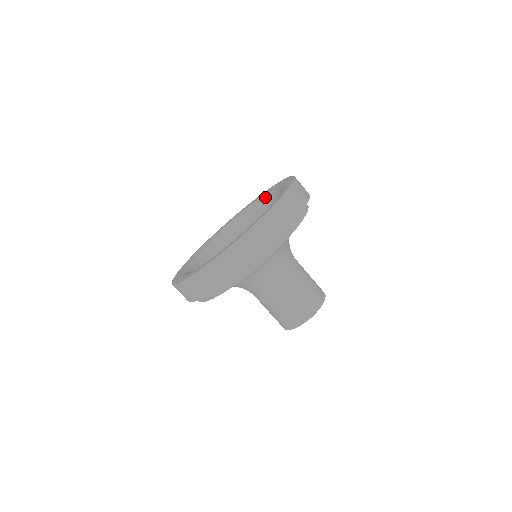
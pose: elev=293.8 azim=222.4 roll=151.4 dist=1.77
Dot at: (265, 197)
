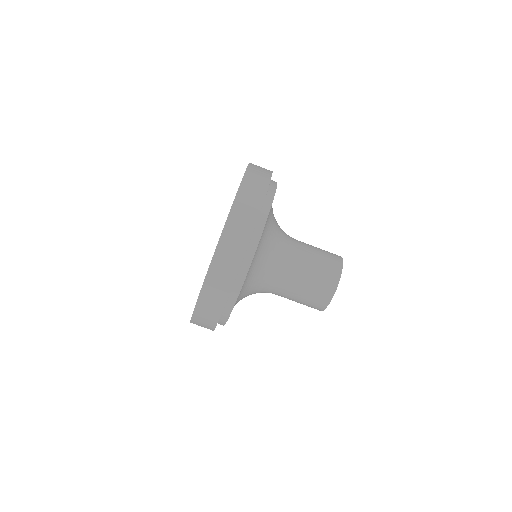
Dot at: occluded
